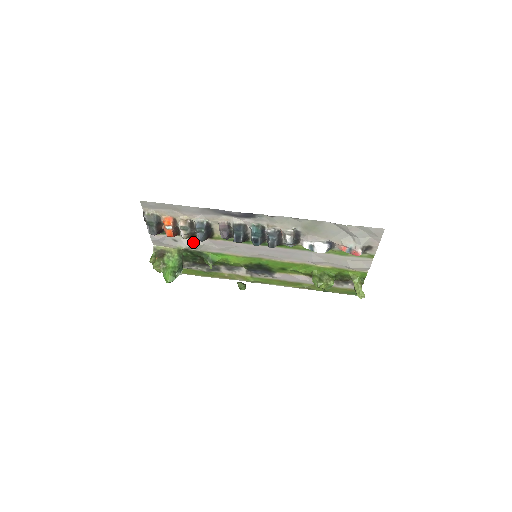
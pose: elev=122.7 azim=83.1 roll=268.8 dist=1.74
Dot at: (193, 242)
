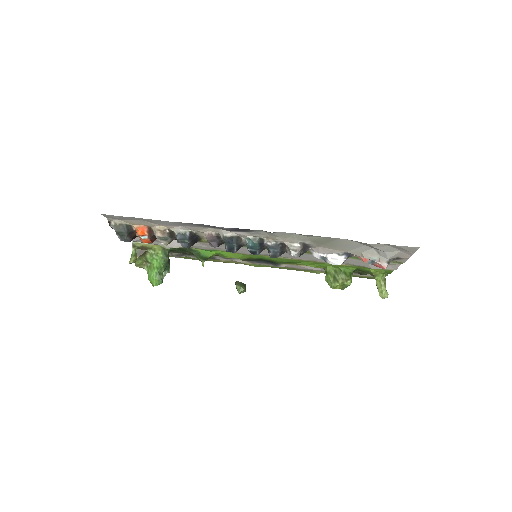
Dot at: (178, 244)
